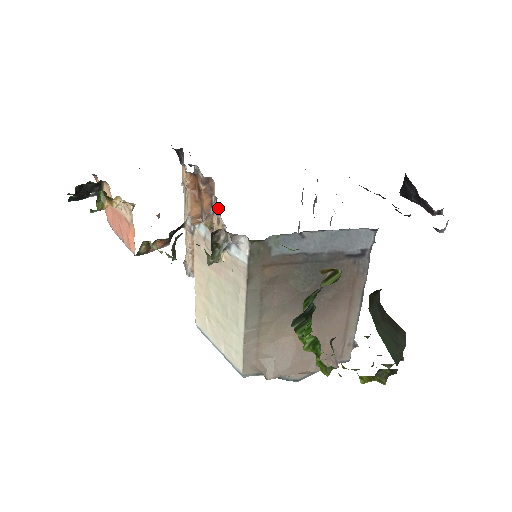
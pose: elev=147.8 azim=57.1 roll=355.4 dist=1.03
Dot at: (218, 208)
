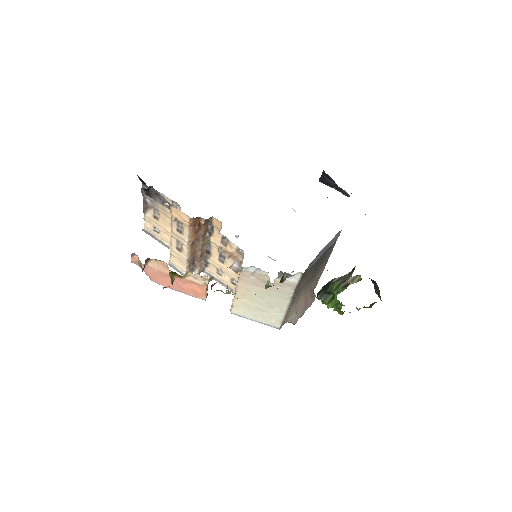
Dot at: (223, 236)
